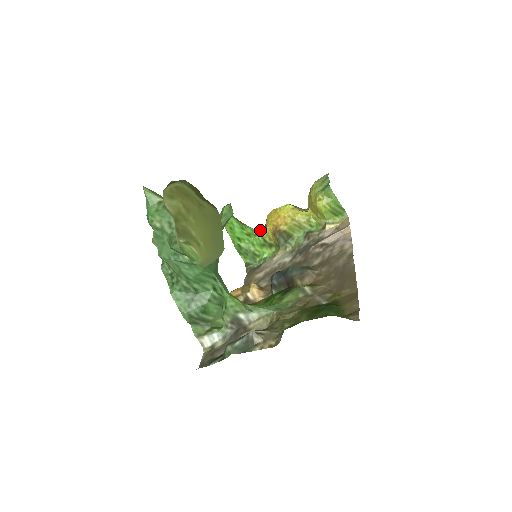
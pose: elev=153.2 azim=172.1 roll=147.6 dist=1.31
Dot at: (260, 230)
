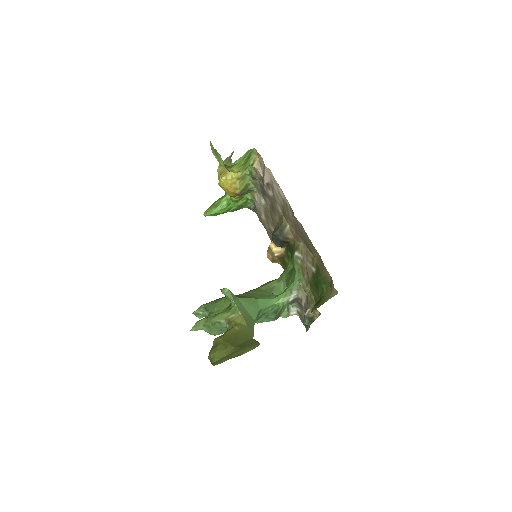
Dot at: occluded
